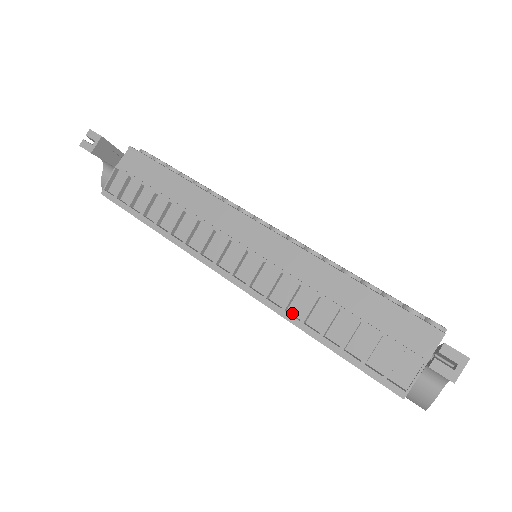
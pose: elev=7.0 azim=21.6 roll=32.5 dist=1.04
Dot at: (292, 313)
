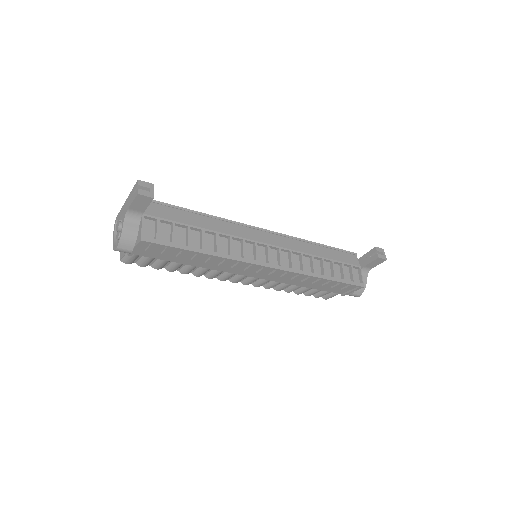
Dot at: (305, 272)
